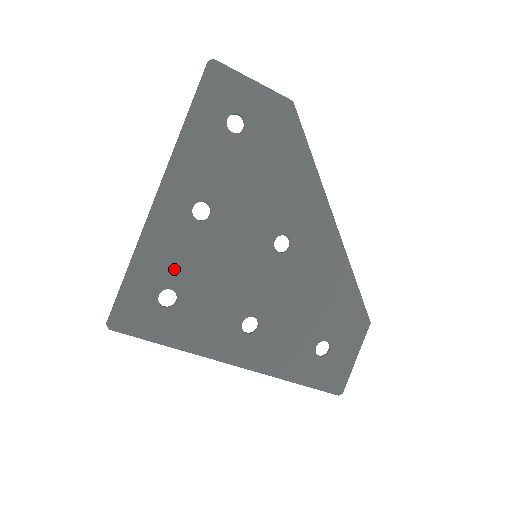
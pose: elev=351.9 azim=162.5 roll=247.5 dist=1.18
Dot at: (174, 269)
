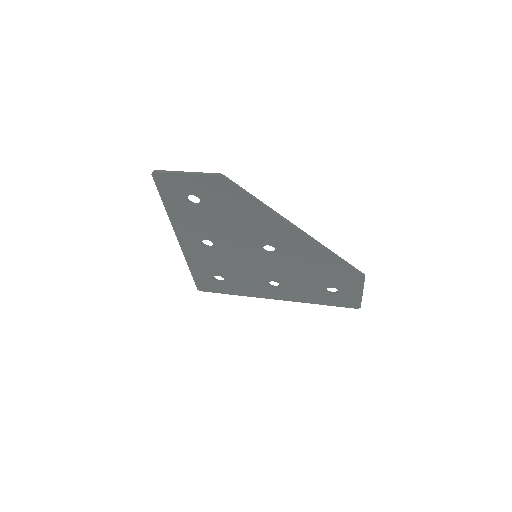
Dot at: (212, 268)
